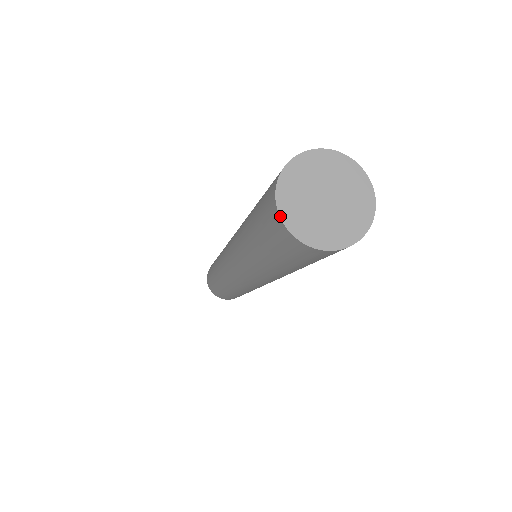
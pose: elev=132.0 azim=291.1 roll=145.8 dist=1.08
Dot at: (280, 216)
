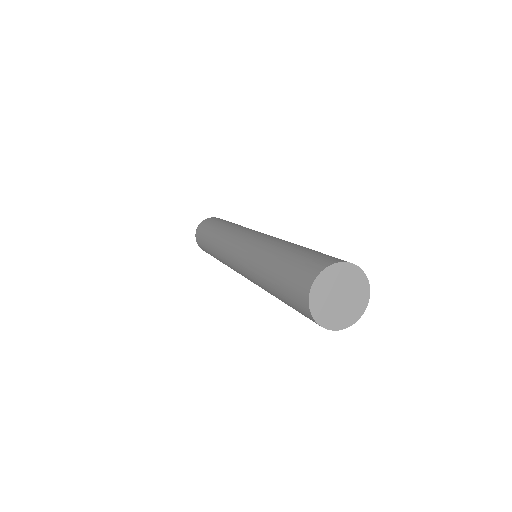
Dot at: (309, 304)
